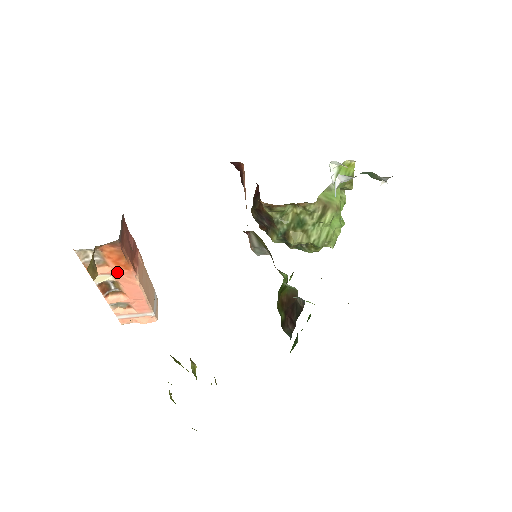
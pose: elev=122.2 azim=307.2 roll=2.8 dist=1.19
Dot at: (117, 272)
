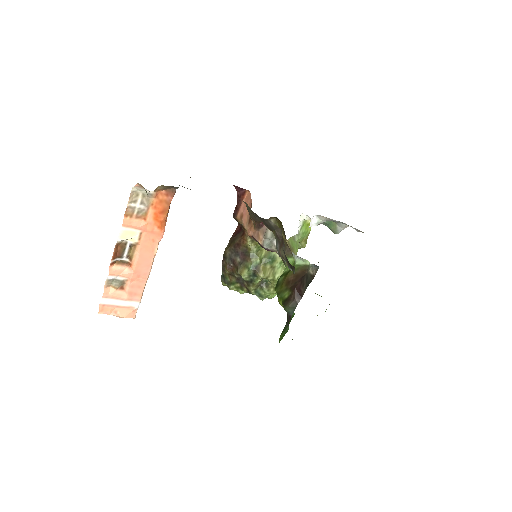
Dot at: (148, 230)
